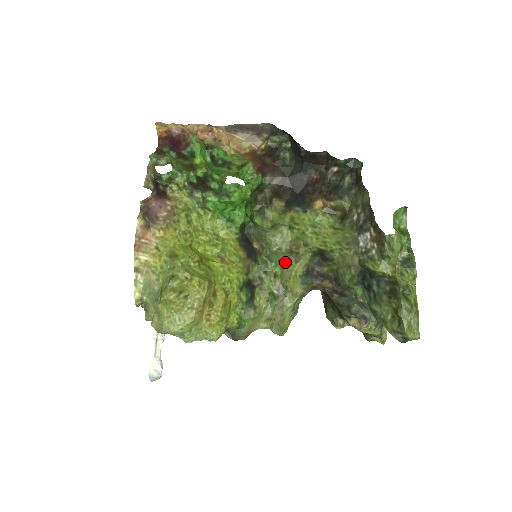
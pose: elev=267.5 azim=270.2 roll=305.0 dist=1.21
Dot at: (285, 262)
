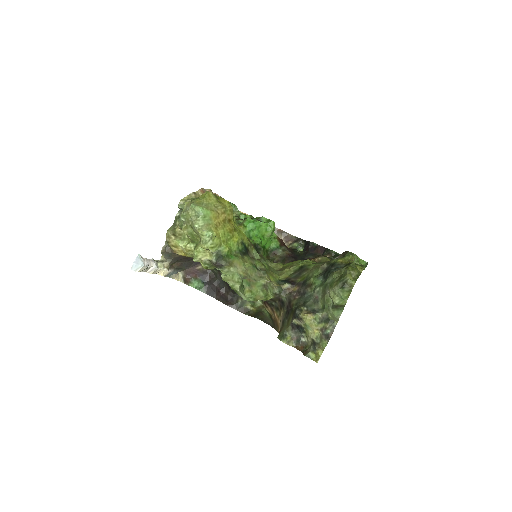
Dot at: (272, 270)
